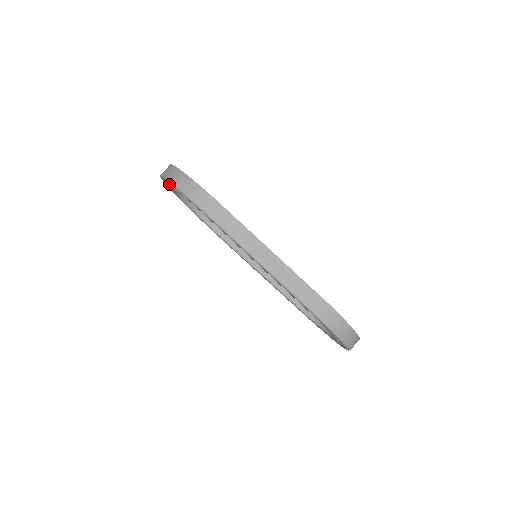
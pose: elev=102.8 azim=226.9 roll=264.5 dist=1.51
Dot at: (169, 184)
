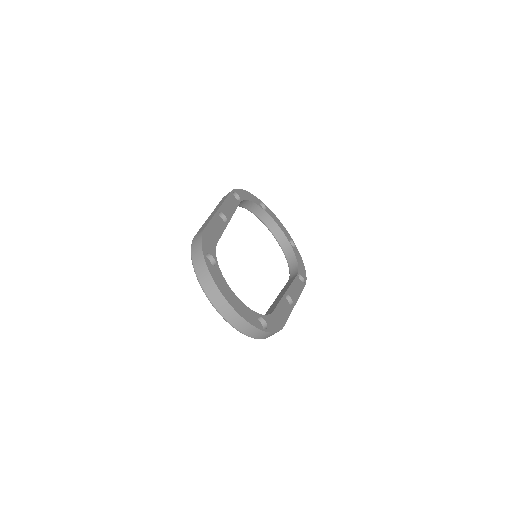
Dot at: occluded
